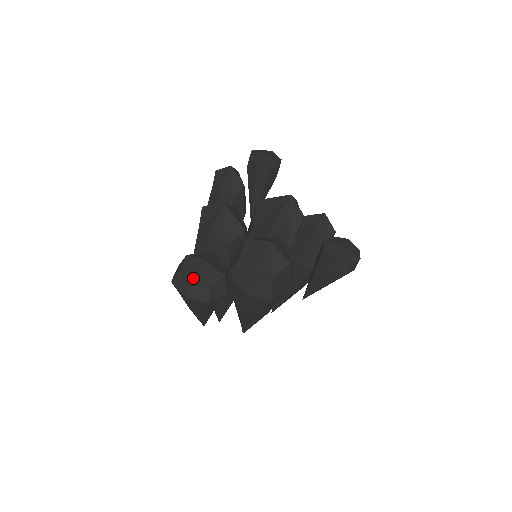
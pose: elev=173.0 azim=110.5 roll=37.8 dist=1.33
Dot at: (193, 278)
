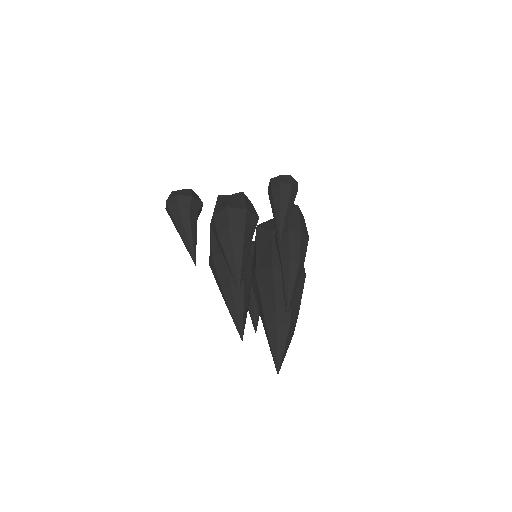
Dot at: (172, 192)
